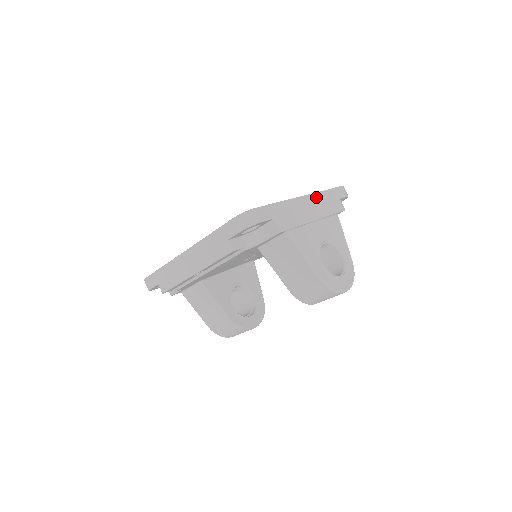
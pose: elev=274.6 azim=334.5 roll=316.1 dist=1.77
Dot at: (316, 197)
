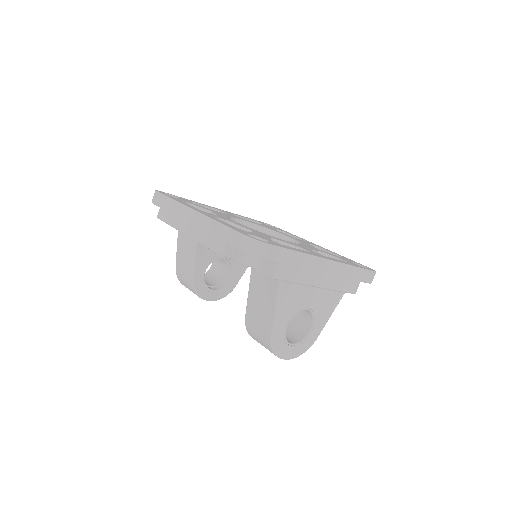
Dot at: (339, 267)
